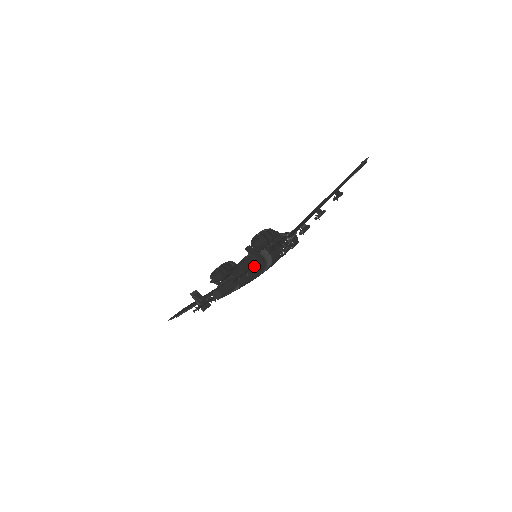
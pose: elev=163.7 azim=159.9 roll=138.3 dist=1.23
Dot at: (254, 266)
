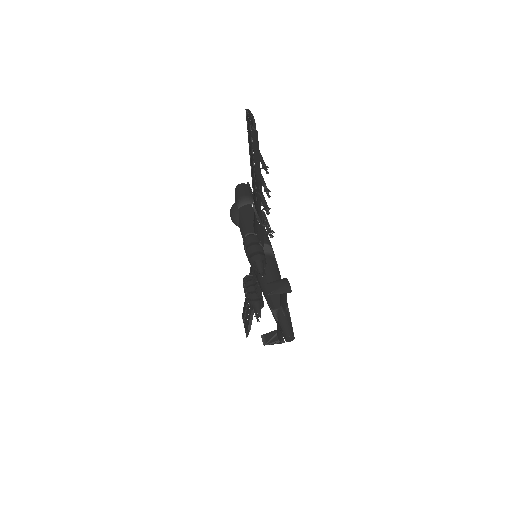
Dot at: (285, 293)
